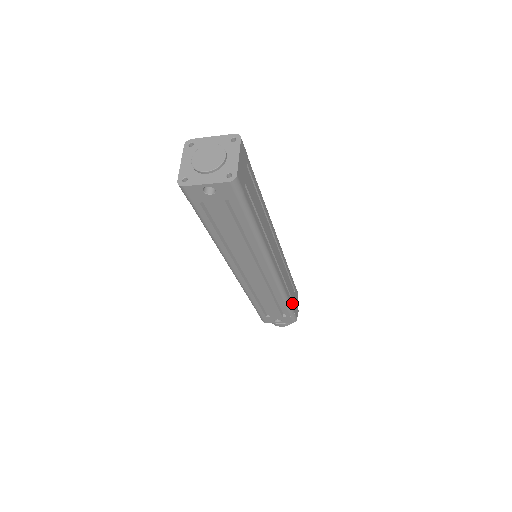
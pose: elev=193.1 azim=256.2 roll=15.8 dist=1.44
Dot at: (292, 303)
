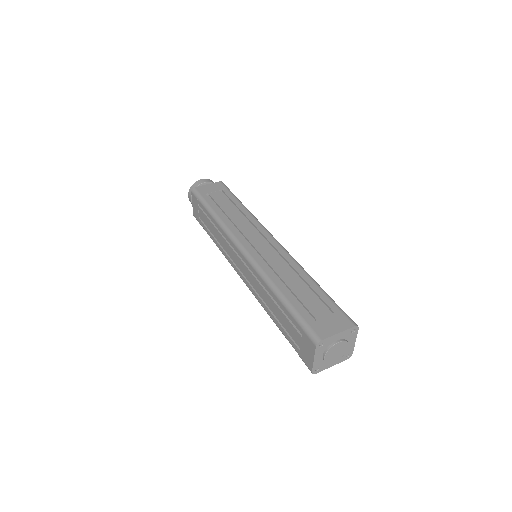
Dot at: occluded
